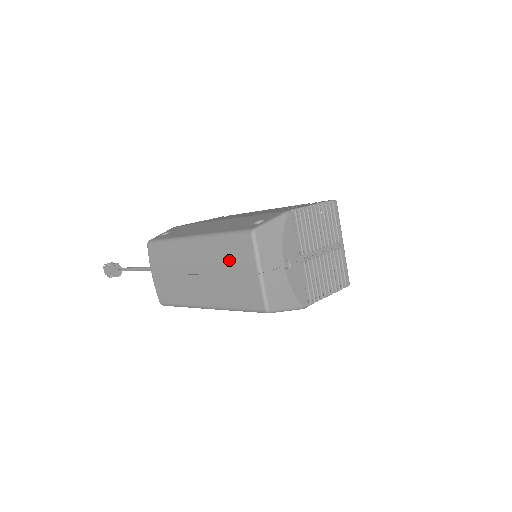
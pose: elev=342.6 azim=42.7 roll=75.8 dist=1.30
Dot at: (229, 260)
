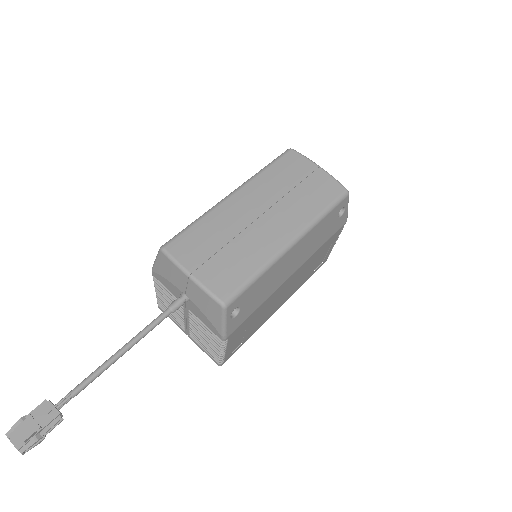
Dot at: (287, 178)
